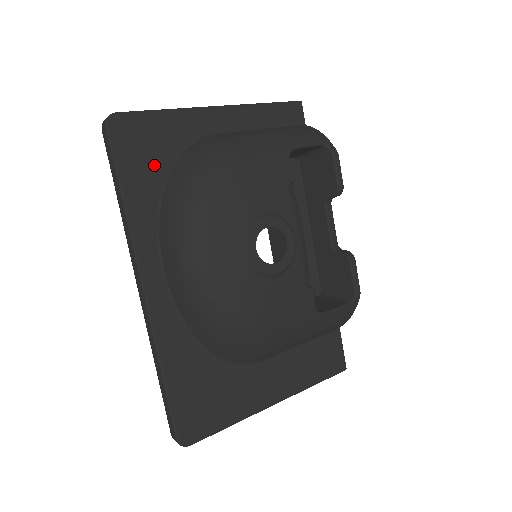
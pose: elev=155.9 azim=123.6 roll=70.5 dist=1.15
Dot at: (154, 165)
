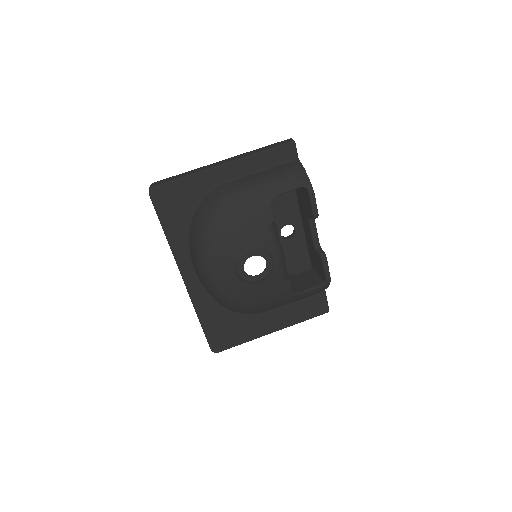
Dot at: (183, 212)
